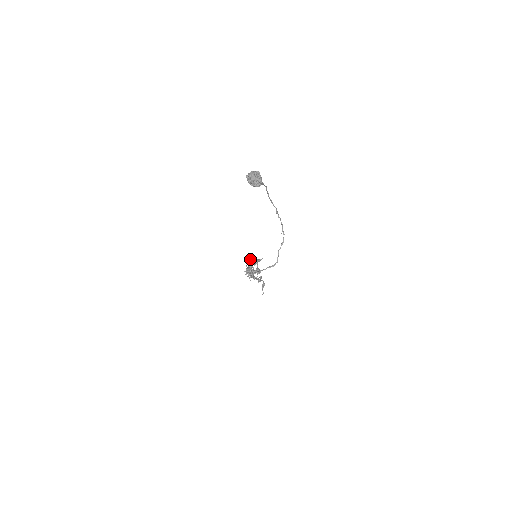
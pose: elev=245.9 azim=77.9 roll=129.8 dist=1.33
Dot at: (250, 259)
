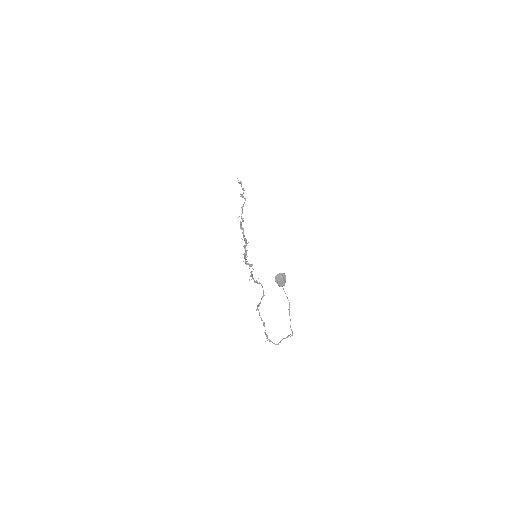
Dot at: (252, 264)
